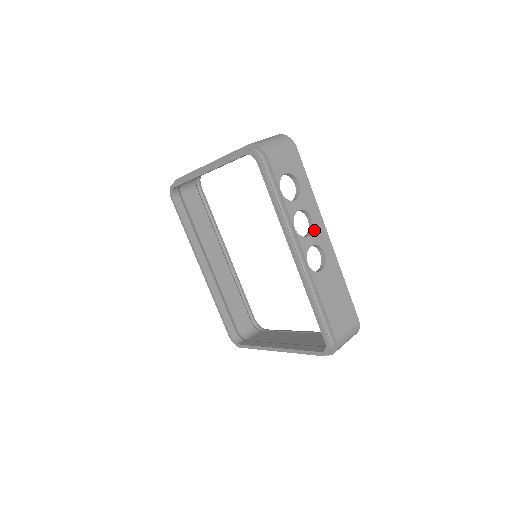
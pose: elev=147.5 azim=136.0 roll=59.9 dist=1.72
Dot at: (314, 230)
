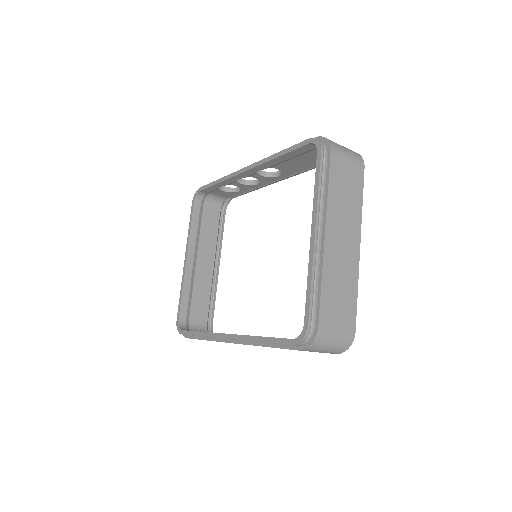
Dot at: occluded
